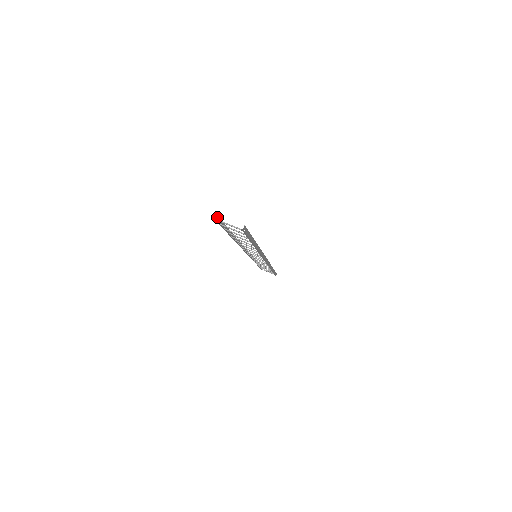
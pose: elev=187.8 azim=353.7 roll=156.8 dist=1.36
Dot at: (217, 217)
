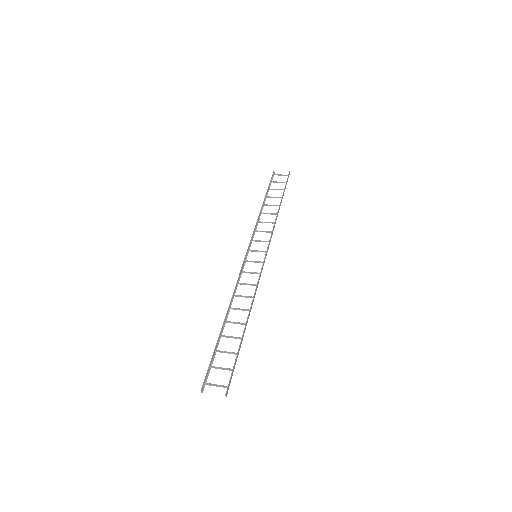
Dot at: (205, 378)
